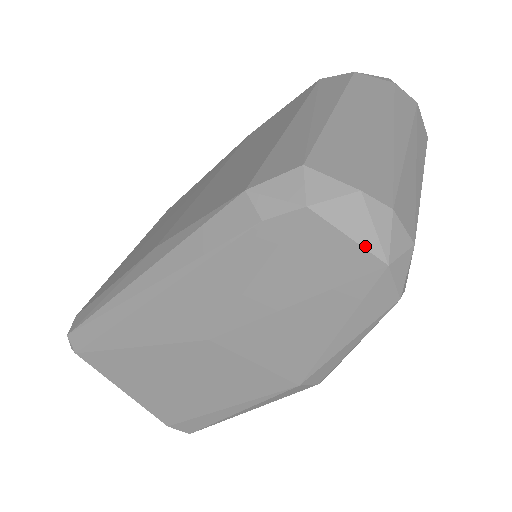
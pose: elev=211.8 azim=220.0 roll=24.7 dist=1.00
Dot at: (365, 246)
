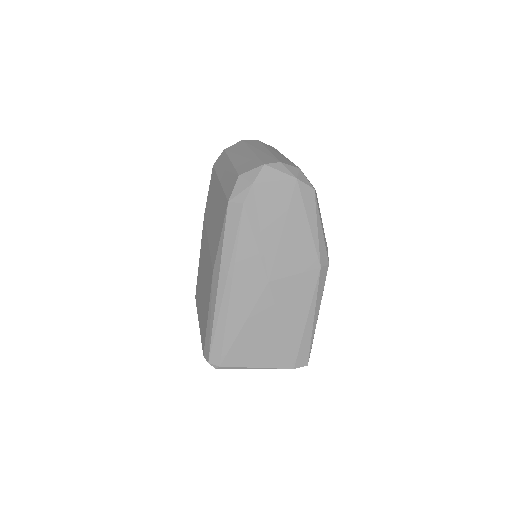
Dot at: (283, 179)
